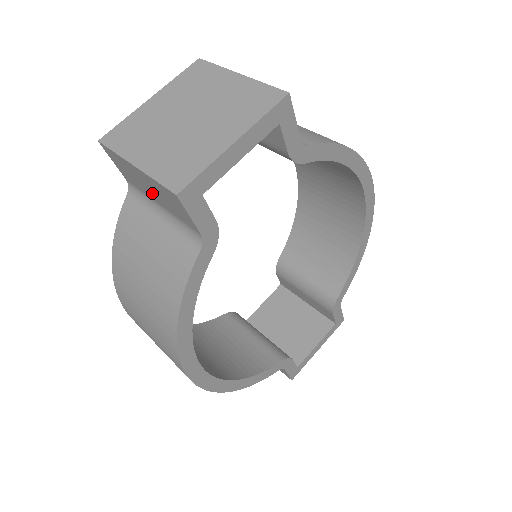
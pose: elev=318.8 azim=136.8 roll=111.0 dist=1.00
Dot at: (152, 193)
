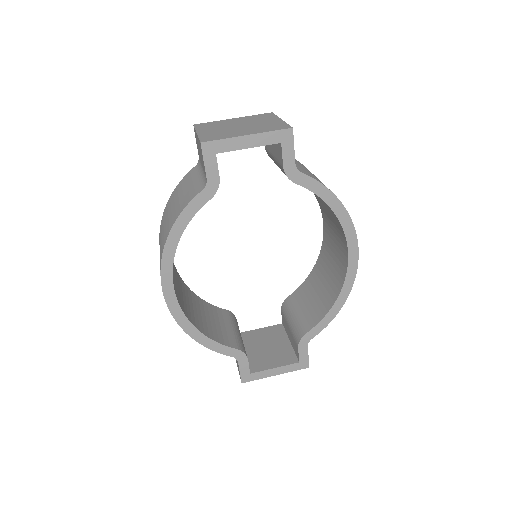
Dot at: occluded
